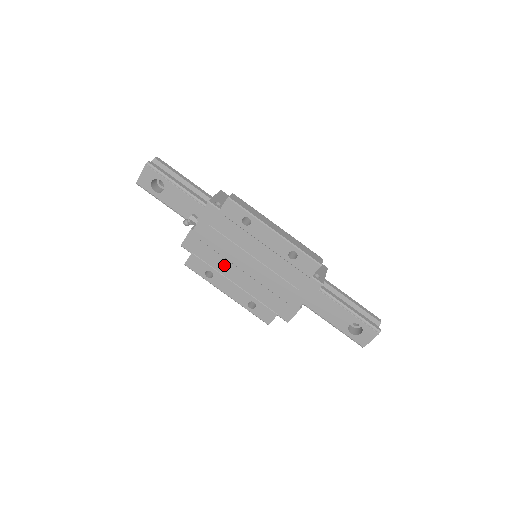
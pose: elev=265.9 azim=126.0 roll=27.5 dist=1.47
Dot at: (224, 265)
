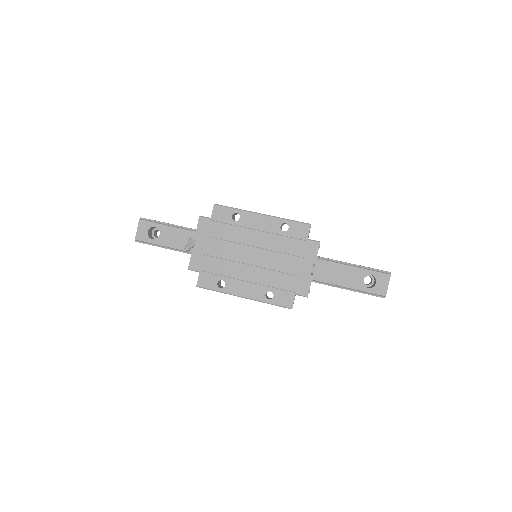
Dot at: (231, 268)
